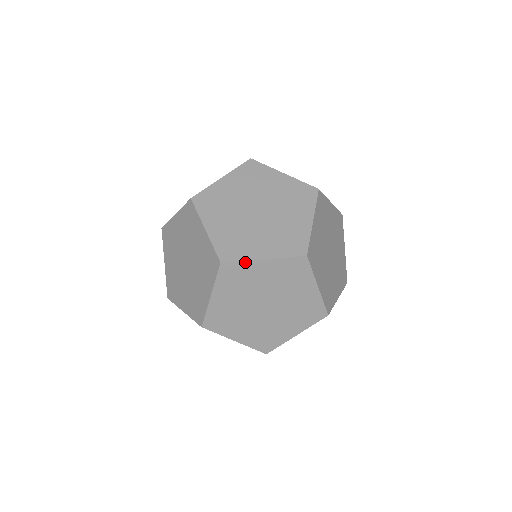
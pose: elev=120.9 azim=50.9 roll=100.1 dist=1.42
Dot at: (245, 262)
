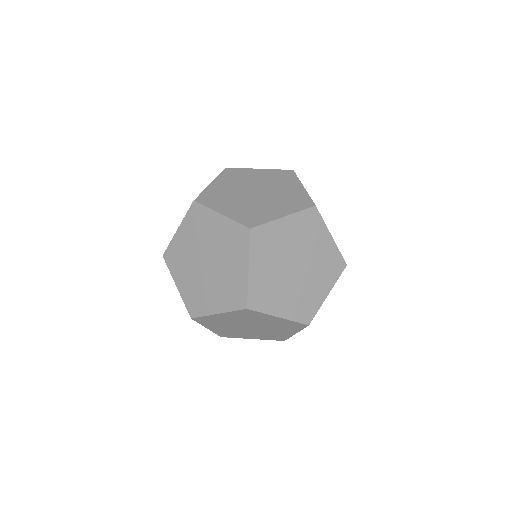
Dot at: (264, 314)
